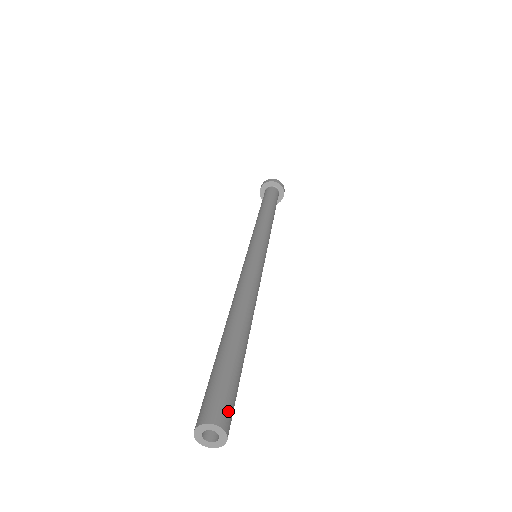
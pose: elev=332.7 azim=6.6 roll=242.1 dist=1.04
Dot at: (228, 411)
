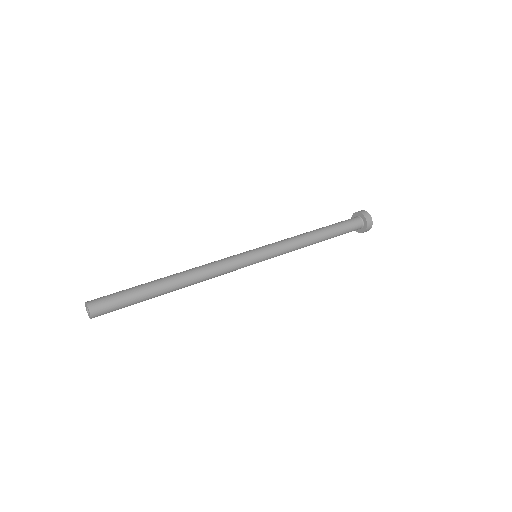
Dot at: (102, 306)
